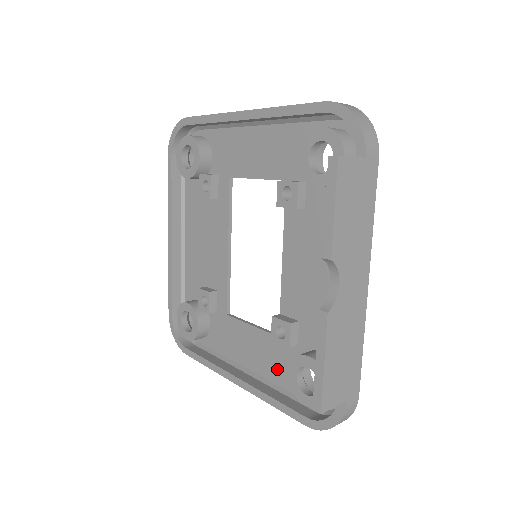
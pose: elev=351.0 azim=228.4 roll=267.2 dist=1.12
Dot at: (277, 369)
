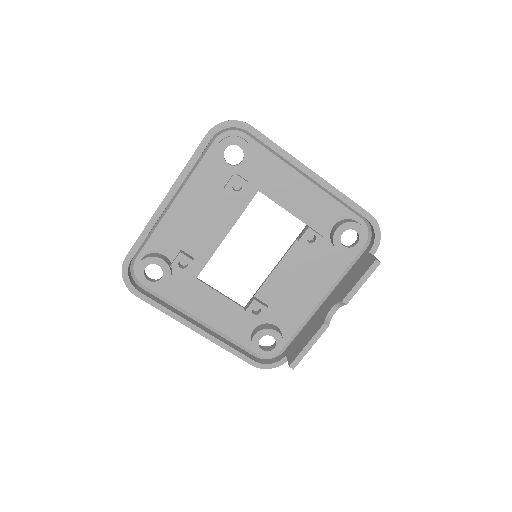
Dot at: (231, 326)
